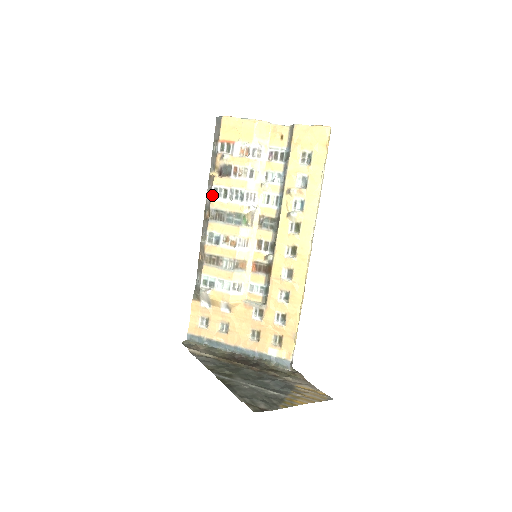
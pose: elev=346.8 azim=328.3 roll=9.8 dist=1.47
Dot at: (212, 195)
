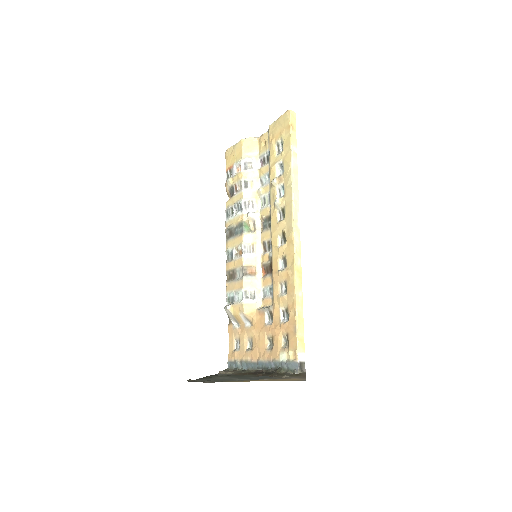
Dot at: (226, 218)
